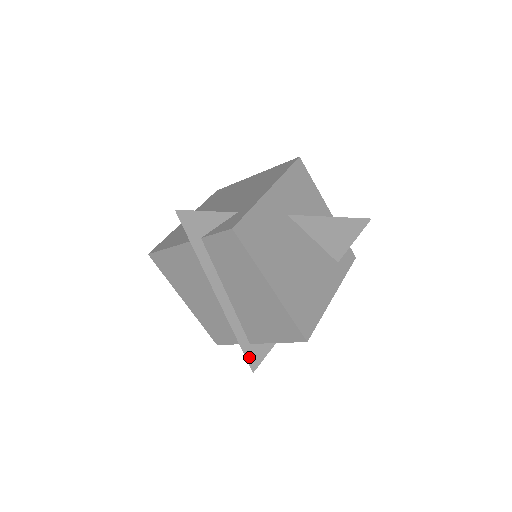
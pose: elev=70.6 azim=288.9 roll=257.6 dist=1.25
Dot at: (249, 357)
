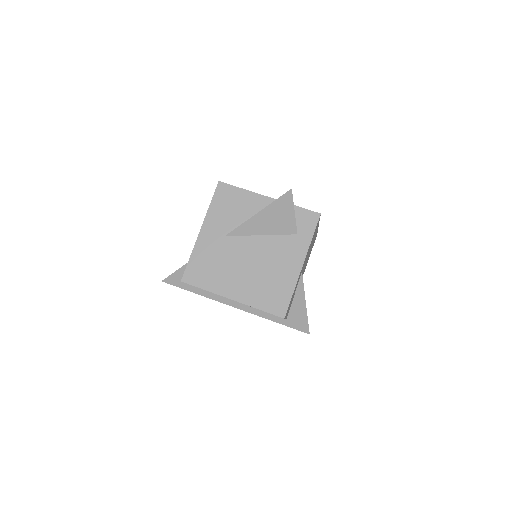
Dot at: (295, 327)
